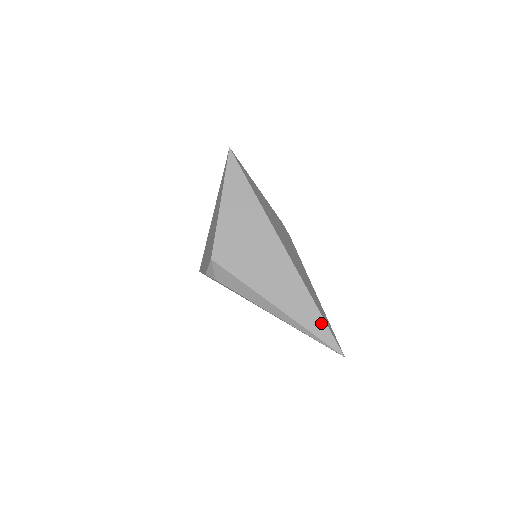
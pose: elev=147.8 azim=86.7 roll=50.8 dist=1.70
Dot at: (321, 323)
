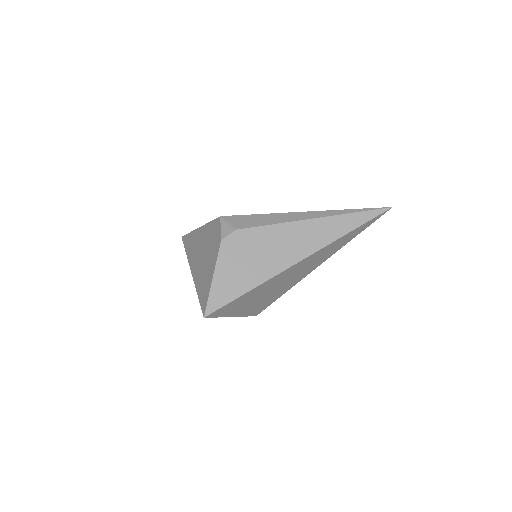
Dot at: occluded
